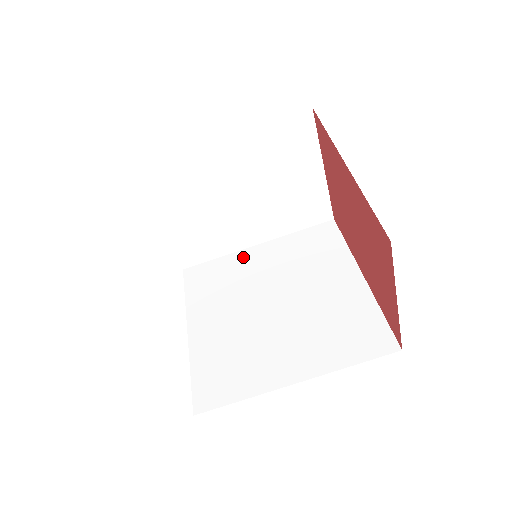
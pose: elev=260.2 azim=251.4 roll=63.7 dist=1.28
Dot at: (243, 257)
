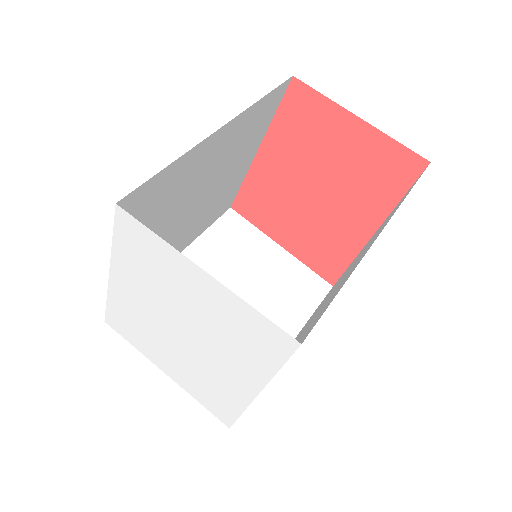
Dot at: occluded
